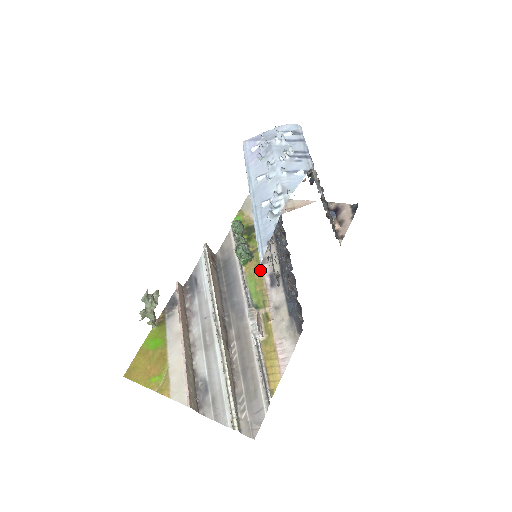
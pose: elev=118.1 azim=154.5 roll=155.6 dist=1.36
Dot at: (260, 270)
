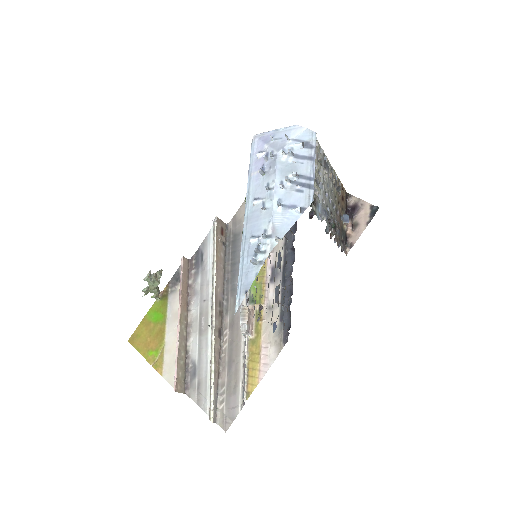
Dot at: occluded
